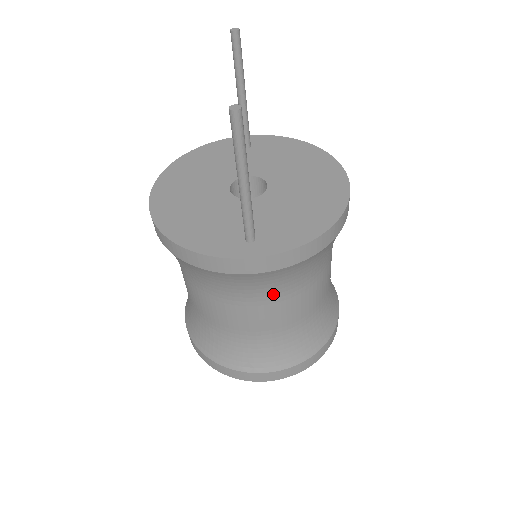
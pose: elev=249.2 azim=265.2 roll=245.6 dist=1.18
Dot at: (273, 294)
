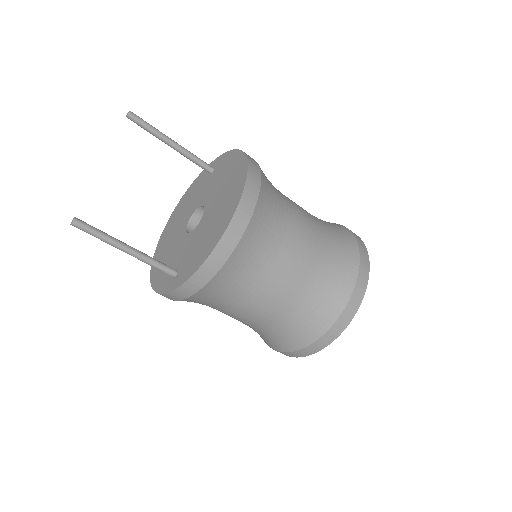
Dot at: (227, 302)
